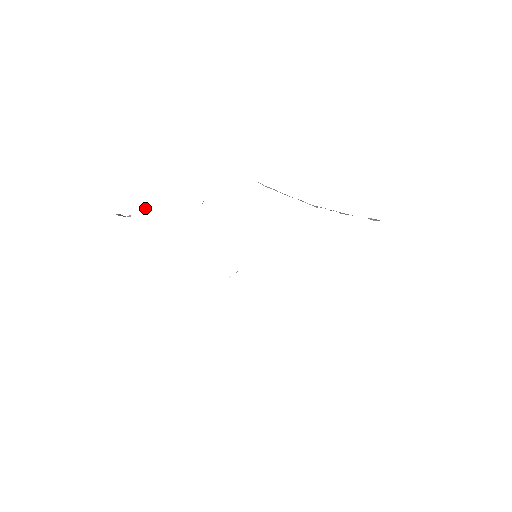
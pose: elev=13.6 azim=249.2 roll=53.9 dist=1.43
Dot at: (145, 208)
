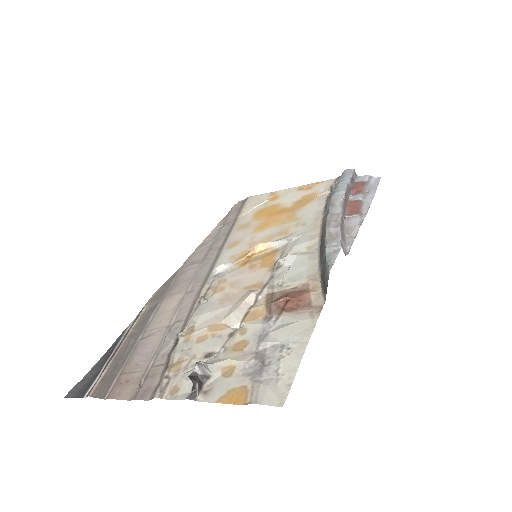
Dot at: (234, 360)
